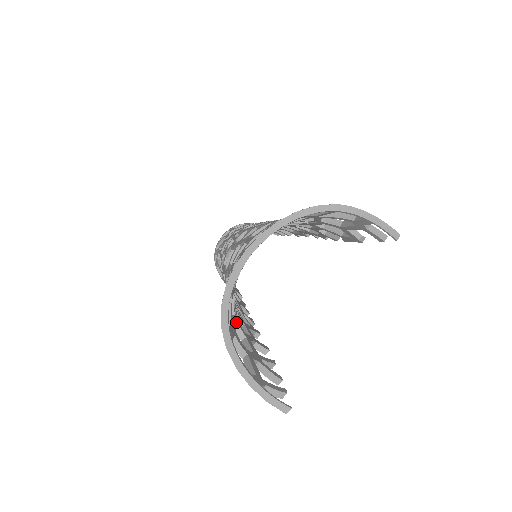
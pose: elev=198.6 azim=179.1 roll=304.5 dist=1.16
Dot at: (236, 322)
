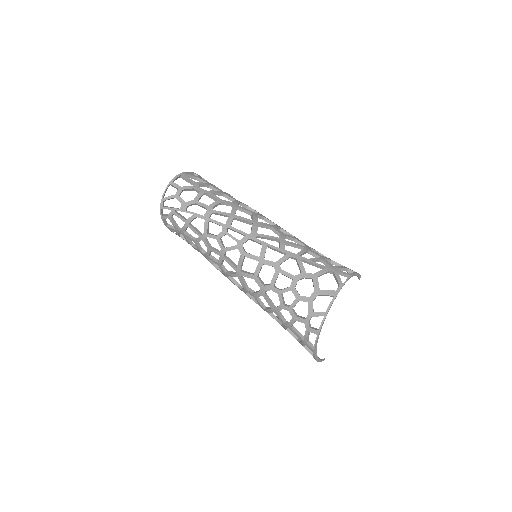
Dot at: (294, 329)
